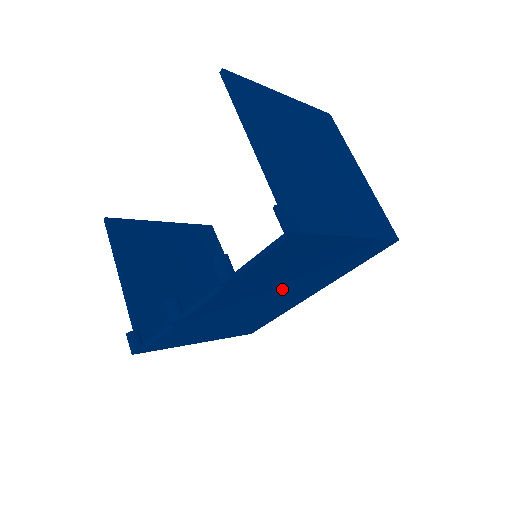
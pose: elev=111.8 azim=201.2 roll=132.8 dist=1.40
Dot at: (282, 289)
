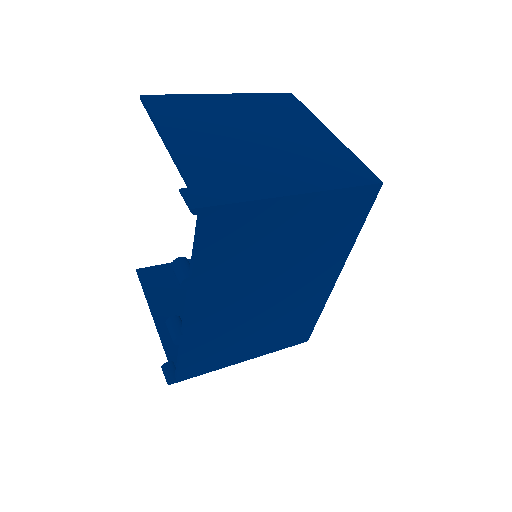
Dot at: (278, 279)
